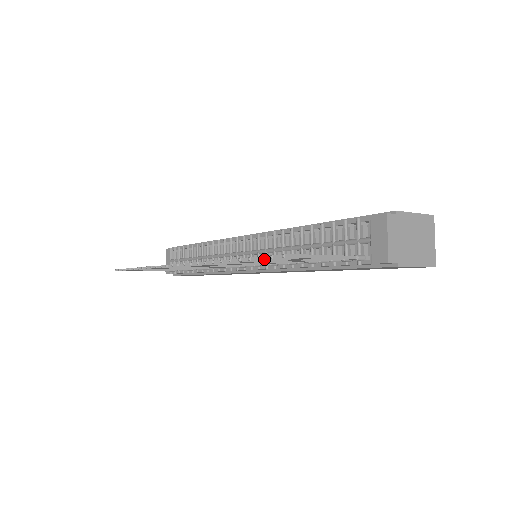
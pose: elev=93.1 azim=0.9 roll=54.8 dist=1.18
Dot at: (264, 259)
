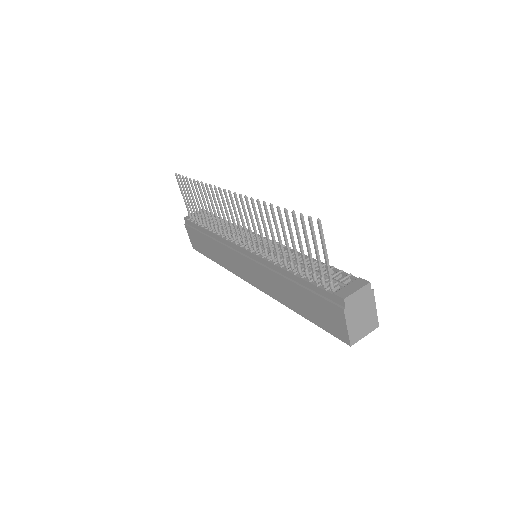
Dot at: (302, 217)
